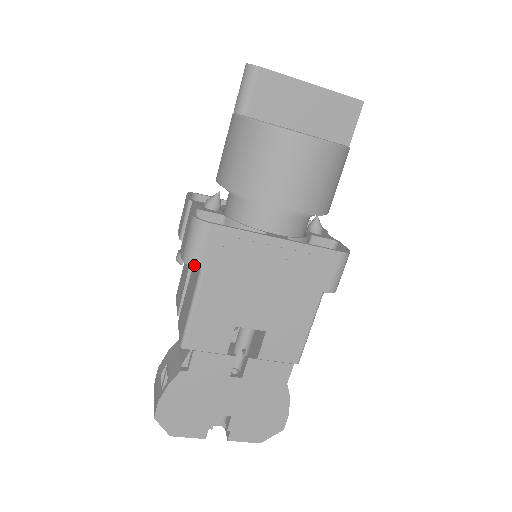
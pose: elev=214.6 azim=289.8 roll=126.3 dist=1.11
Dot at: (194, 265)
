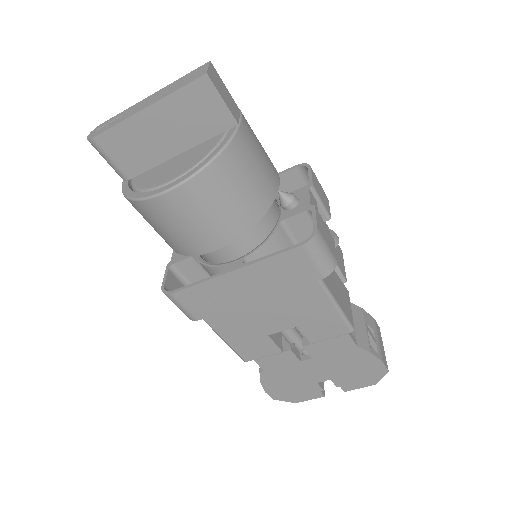
Dot at: (193, 320)
